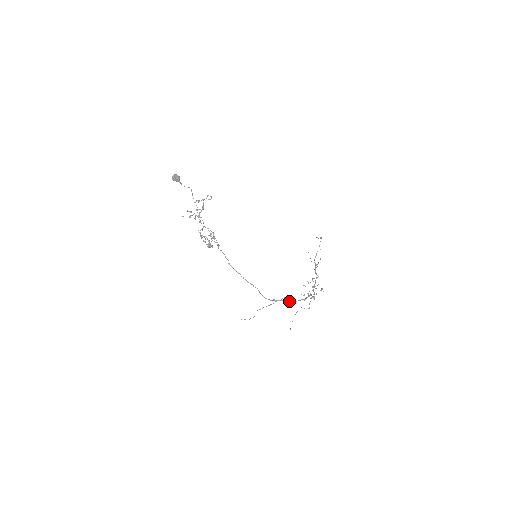
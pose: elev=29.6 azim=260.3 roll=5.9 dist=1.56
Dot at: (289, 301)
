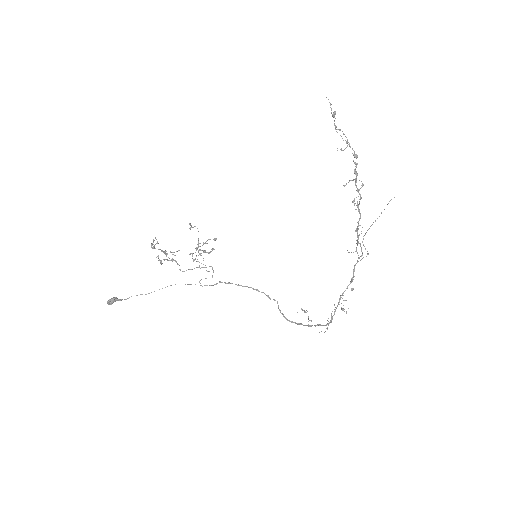
Dot at: (315, 326)
